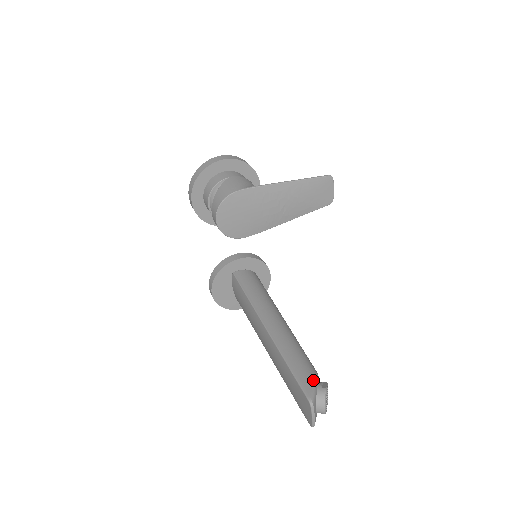
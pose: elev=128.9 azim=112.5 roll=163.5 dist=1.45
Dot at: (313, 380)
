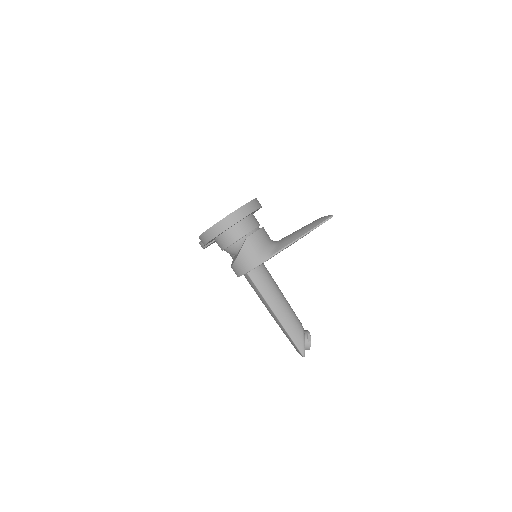
Dot at: (303, 339)
